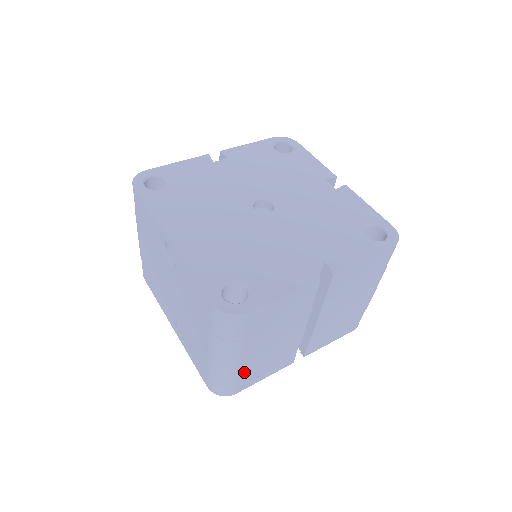
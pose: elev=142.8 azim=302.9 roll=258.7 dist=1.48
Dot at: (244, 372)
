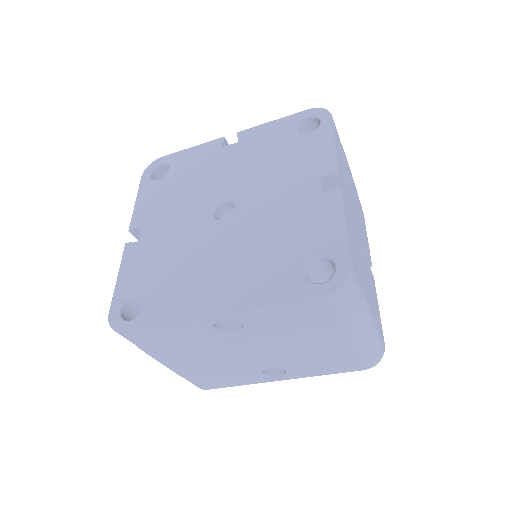
Dot at: (376, 320)
